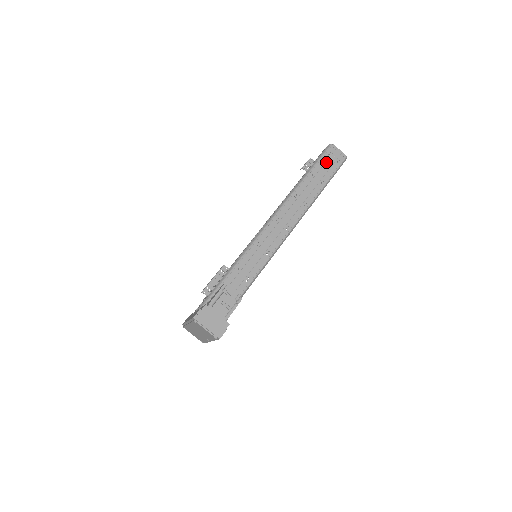
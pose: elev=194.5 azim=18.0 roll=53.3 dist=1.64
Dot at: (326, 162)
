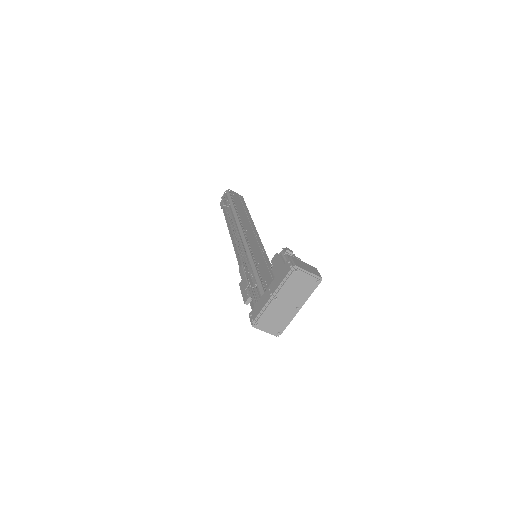
Dot at: (236, 199)
